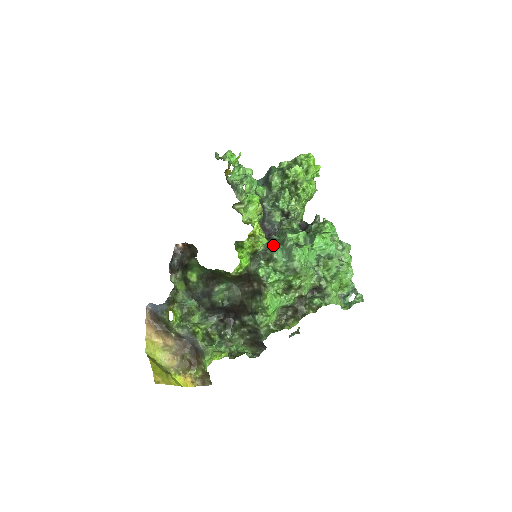
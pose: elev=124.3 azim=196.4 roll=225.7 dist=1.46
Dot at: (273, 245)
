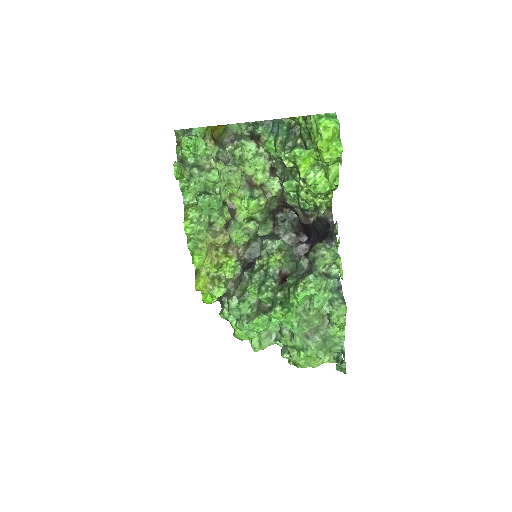
Dot at: (228, 301)
